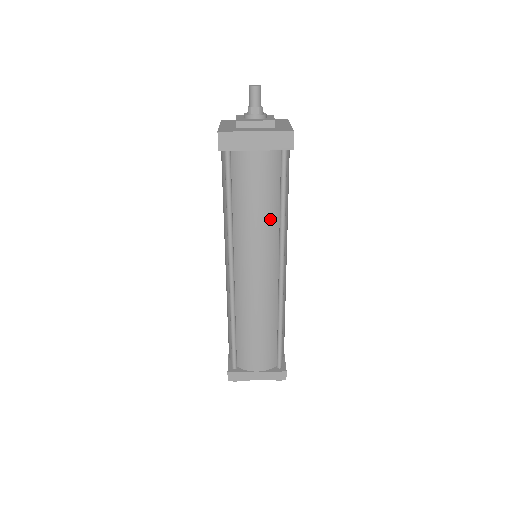
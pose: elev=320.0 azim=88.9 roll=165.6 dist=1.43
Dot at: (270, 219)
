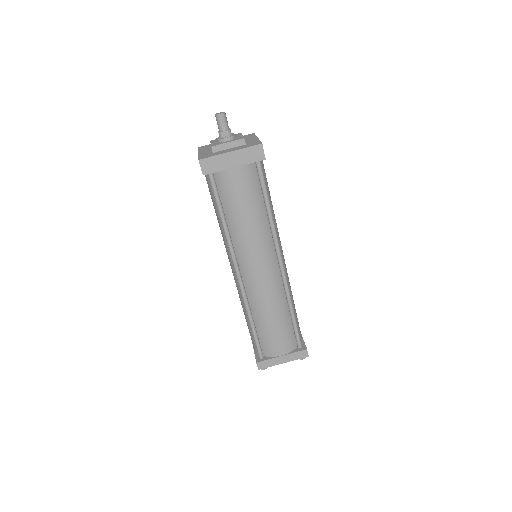
Dot at: (260, 222)
